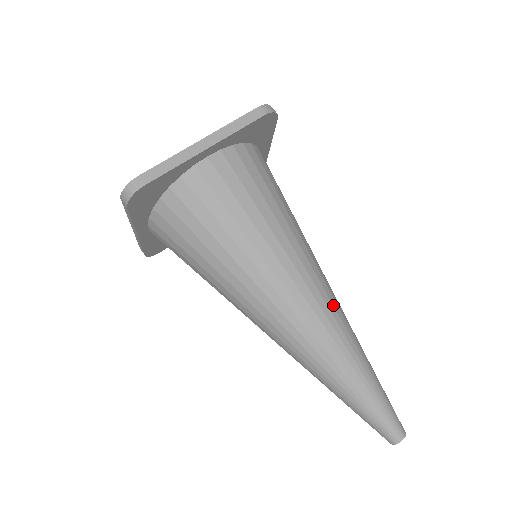
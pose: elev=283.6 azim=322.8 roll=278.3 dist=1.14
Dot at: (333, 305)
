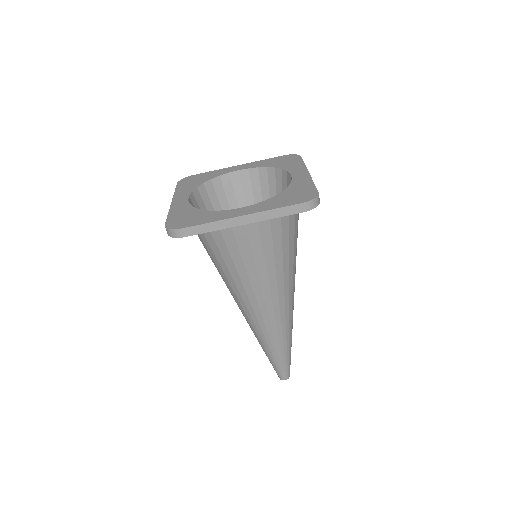
Dot at: (285, 318)
